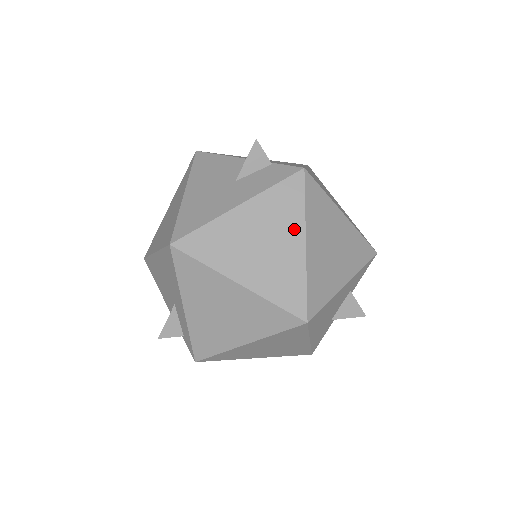
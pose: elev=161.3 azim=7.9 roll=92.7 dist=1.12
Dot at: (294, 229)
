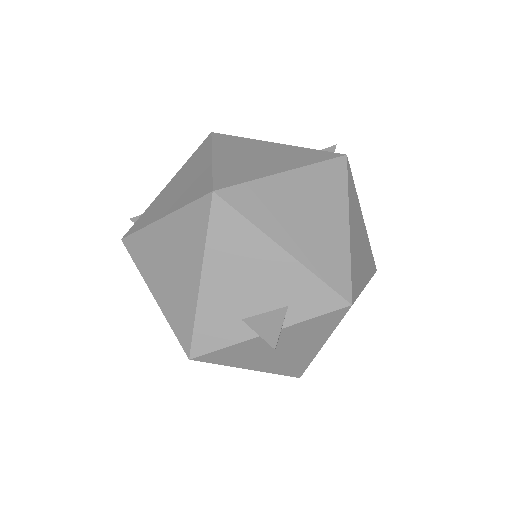
Dot at: (291, 164)
